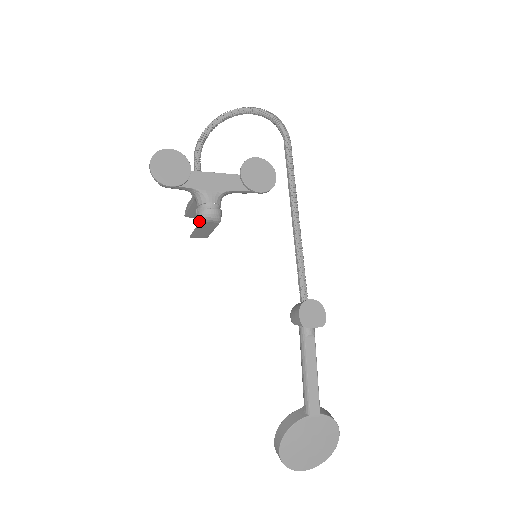
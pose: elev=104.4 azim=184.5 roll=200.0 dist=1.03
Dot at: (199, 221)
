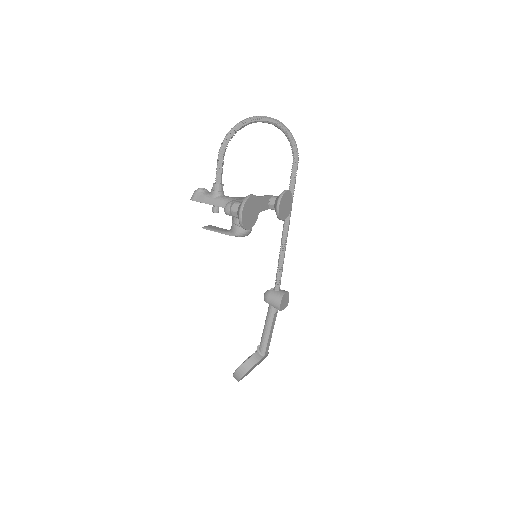
Dot at: (236, 236)
